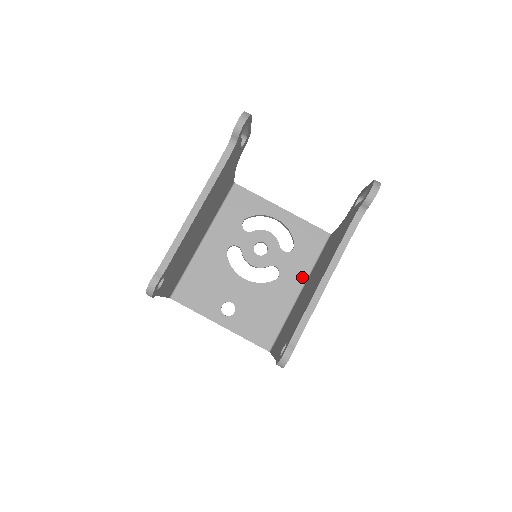
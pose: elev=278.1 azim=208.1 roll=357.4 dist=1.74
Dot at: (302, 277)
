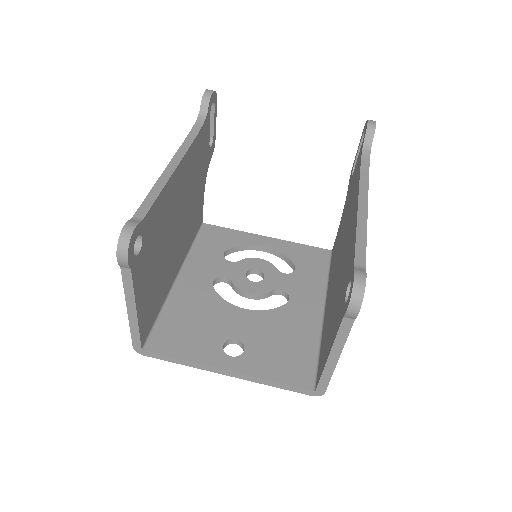
Dot at: (319, 295)
